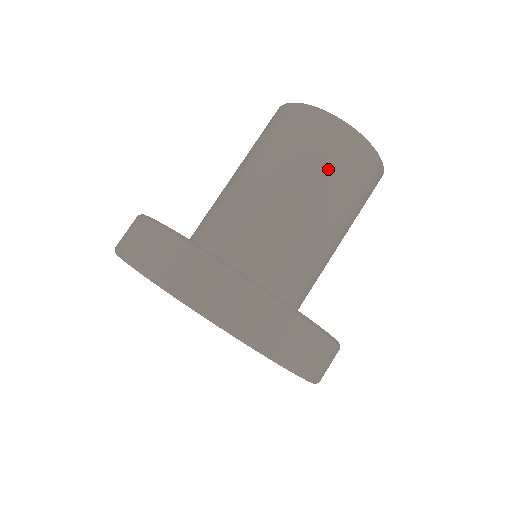
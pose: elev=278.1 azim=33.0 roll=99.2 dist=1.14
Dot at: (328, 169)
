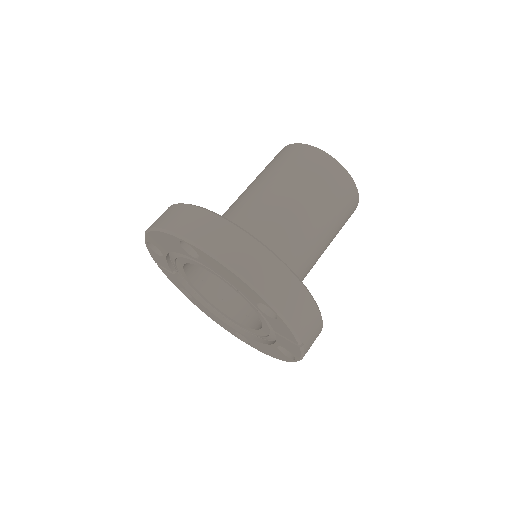
Dot at: (272, 167)
